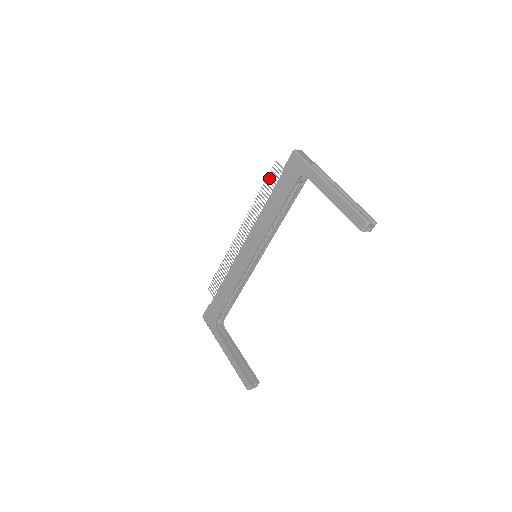
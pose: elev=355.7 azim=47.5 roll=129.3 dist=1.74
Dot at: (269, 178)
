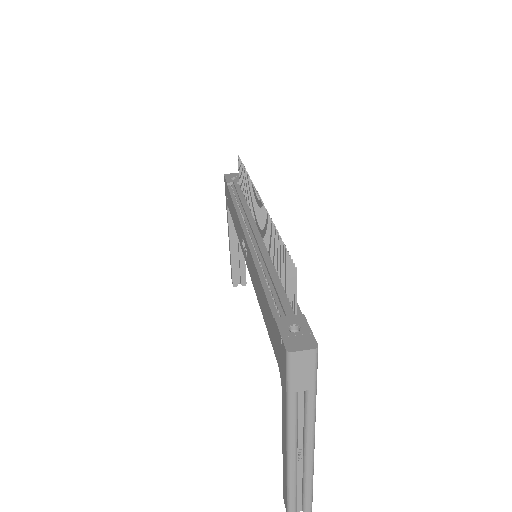
Dot at: (284, 256)
